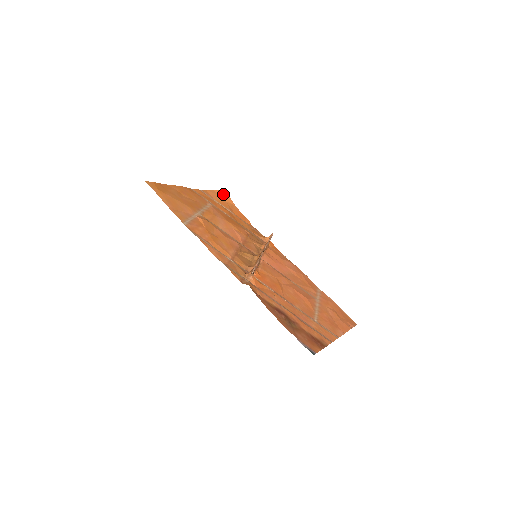
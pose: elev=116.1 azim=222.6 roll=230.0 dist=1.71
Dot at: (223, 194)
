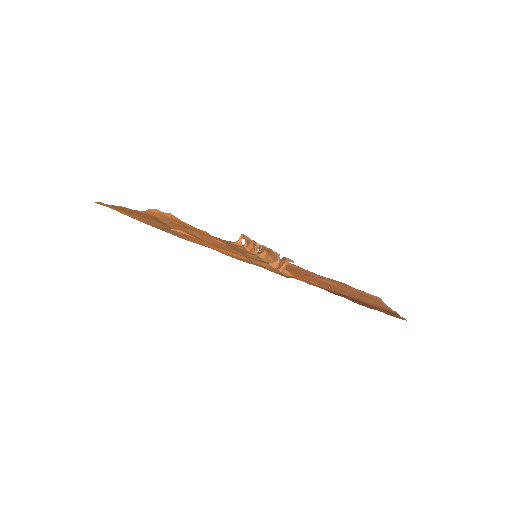
Dot at: (161, 212)
